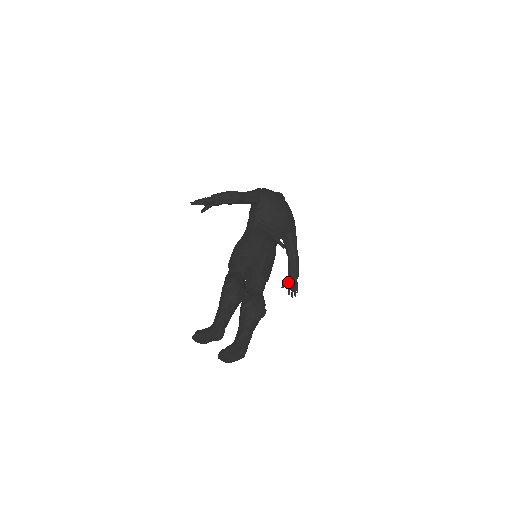
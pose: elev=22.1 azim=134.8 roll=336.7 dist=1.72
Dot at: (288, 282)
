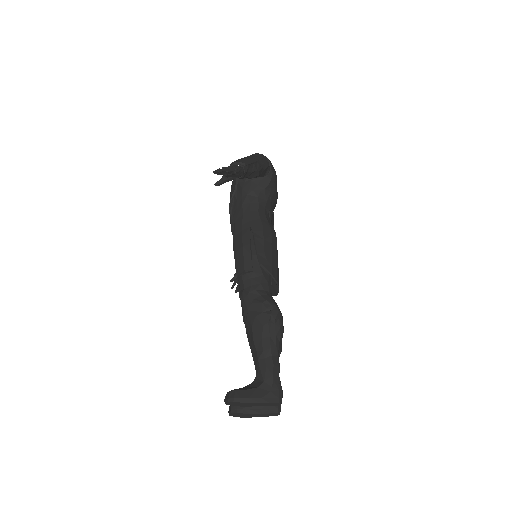
Dot at: occluded
